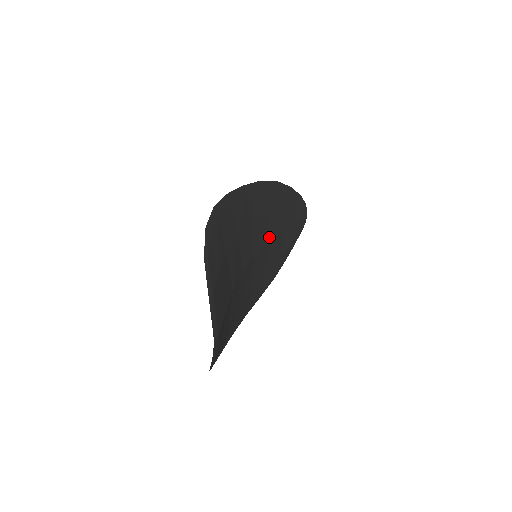
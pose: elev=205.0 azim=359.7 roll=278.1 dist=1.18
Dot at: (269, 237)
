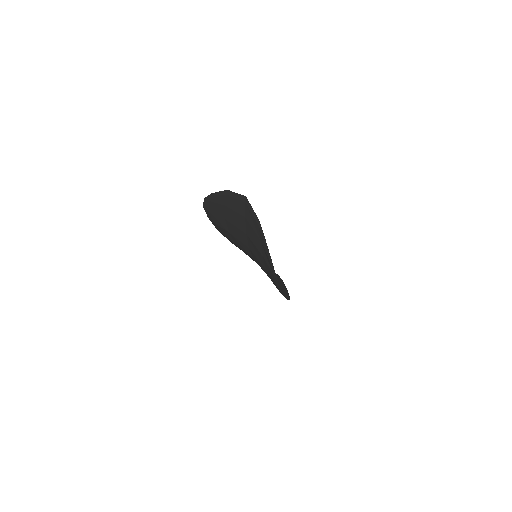
Dot at: occluded
